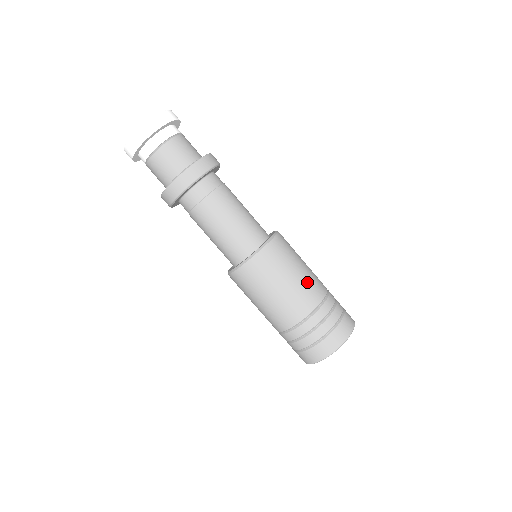
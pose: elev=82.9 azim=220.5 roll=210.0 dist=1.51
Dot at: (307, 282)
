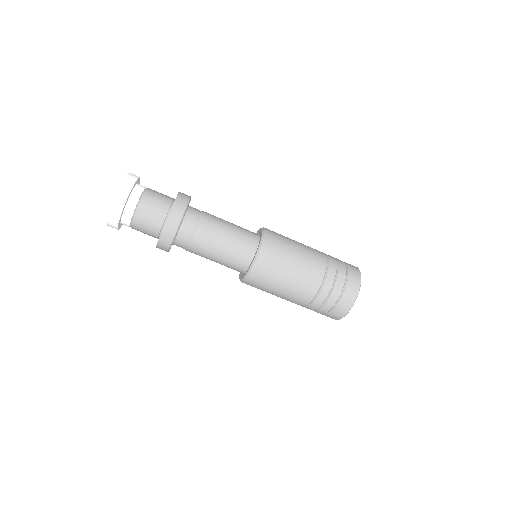
Dot at: (308, 251)
